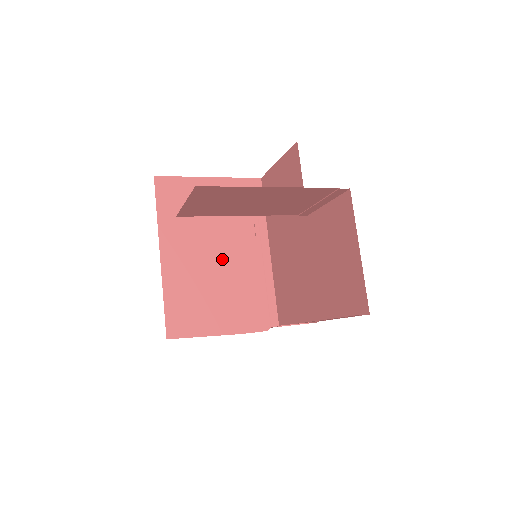
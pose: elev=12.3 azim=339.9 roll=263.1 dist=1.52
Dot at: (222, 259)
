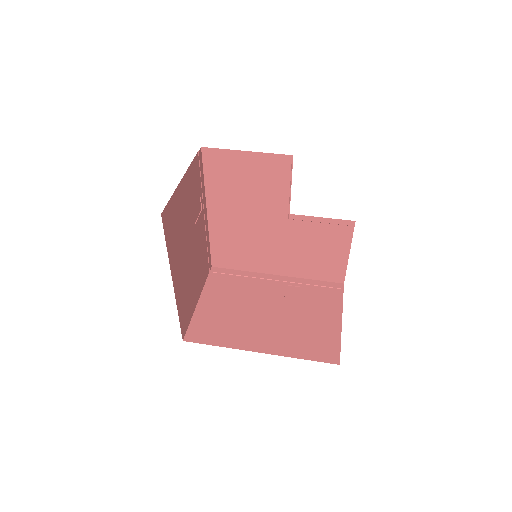
Dot at: (193, 249)
